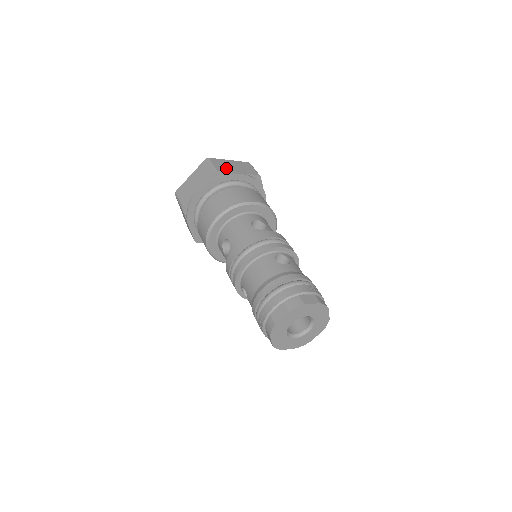
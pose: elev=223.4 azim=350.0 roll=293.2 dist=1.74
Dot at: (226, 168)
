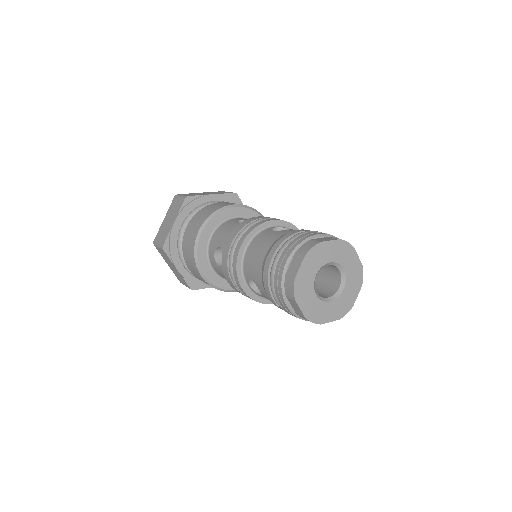
Dot at: (197, 194)
